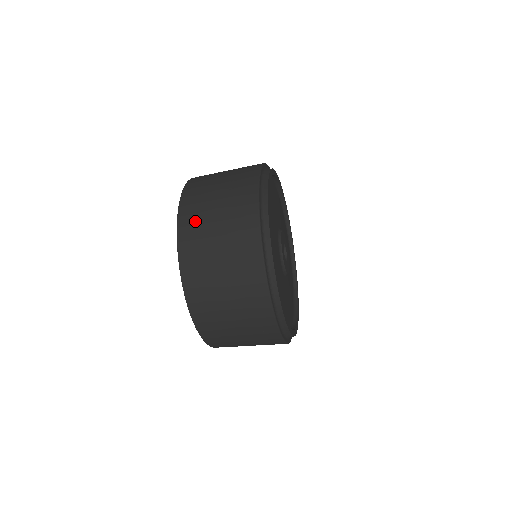
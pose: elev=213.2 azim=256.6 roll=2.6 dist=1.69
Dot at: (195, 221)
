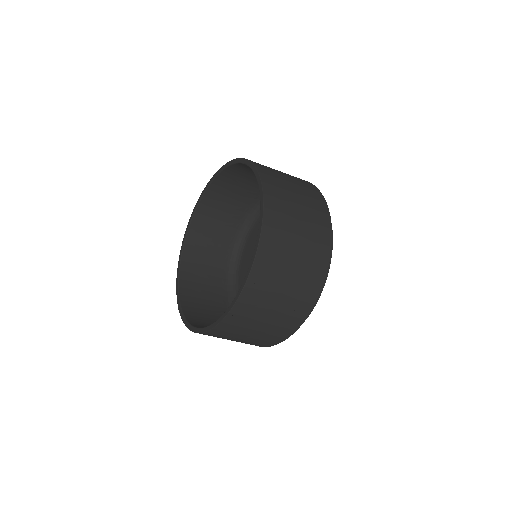
Dot at: (279, 235)
